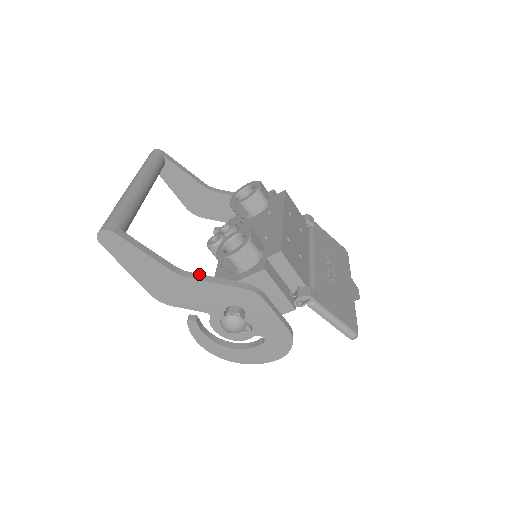
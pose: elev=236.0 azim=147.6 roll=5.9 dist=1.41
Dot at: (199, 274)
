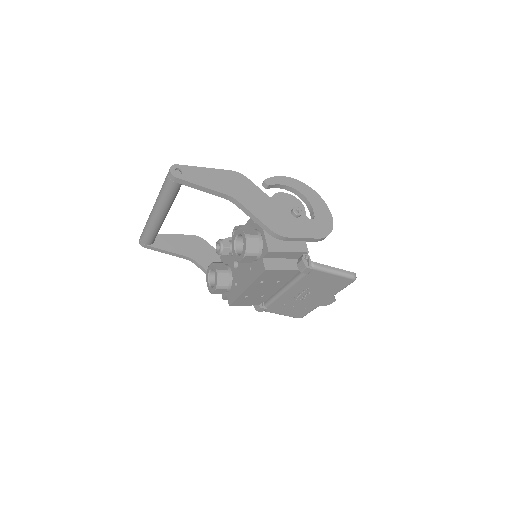
Dot at: (200, 266)
